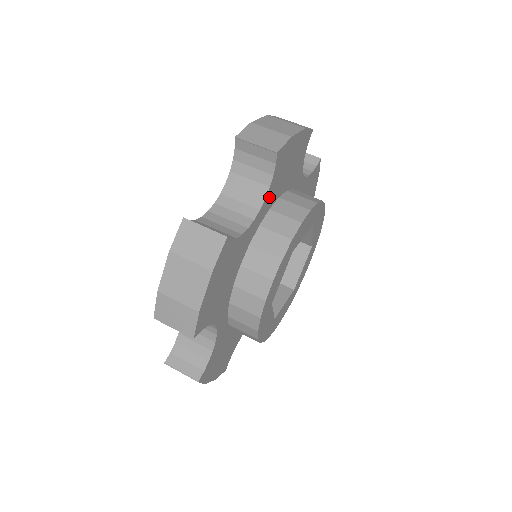
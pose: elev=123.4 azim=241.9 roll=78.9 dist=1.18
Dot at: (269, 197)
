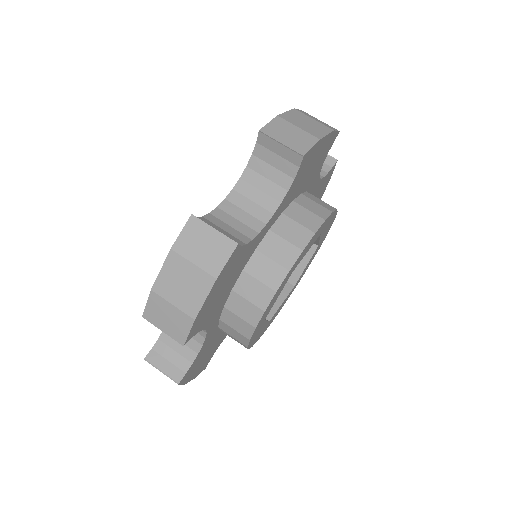
Dot at: (212, 319)
